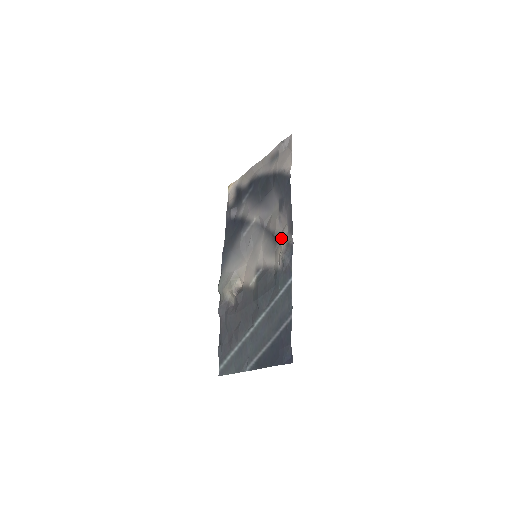
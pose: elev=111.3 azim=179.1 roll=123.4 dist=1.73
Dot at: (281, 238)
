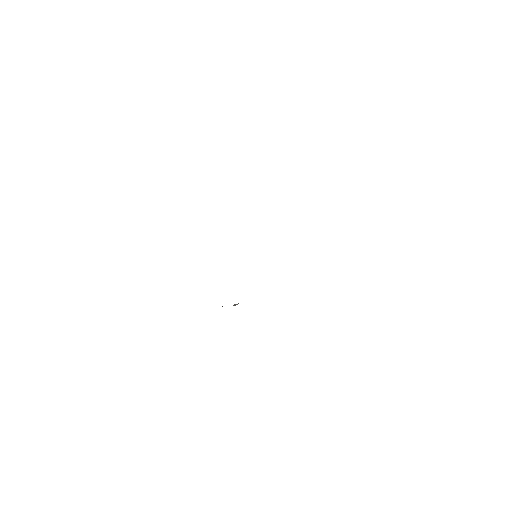
Dot at: occluded
